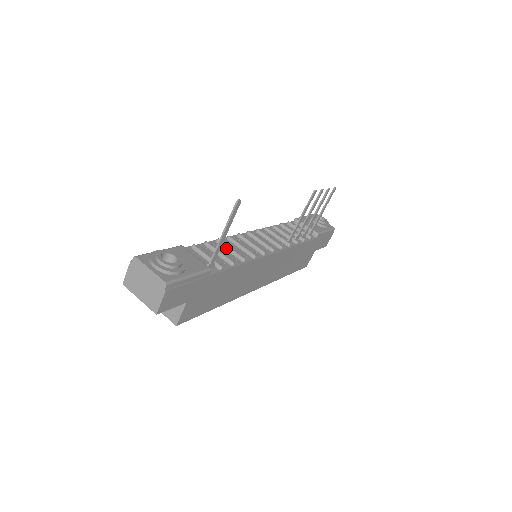
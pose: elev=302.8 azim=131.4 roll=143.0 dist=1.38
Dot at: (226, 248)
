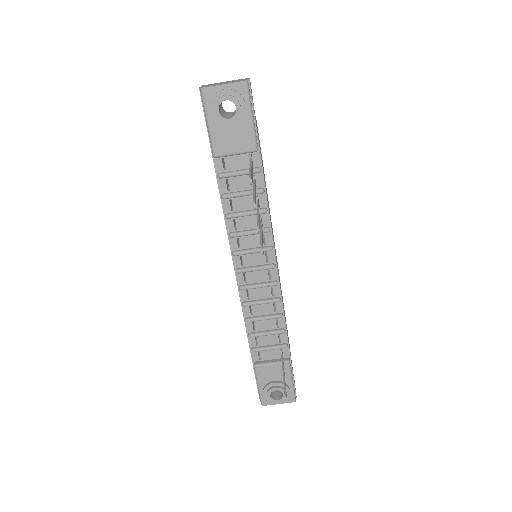
Dot at: (260, 321)
